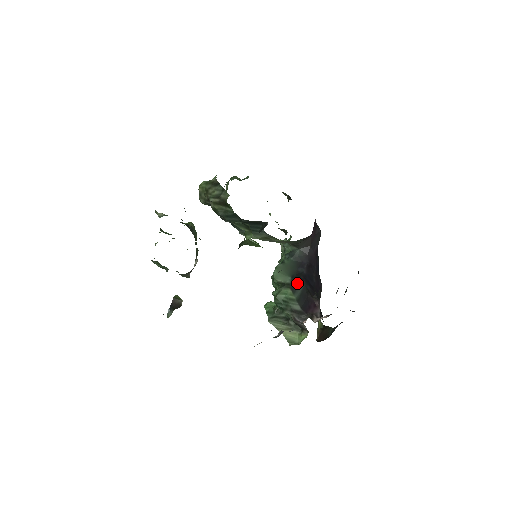
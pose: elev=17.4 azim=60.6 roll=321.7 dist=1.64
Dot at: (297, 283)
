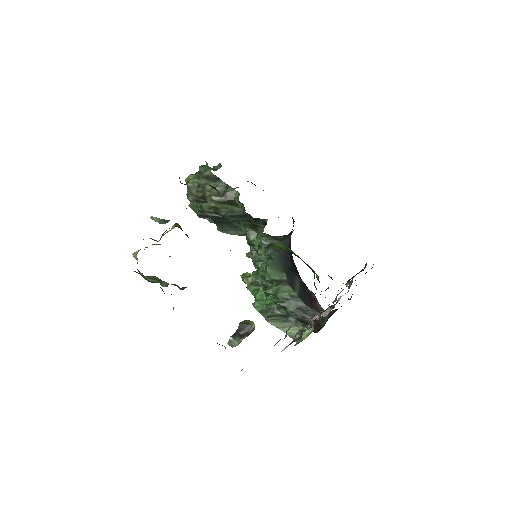
Dot at: (293, 279)
